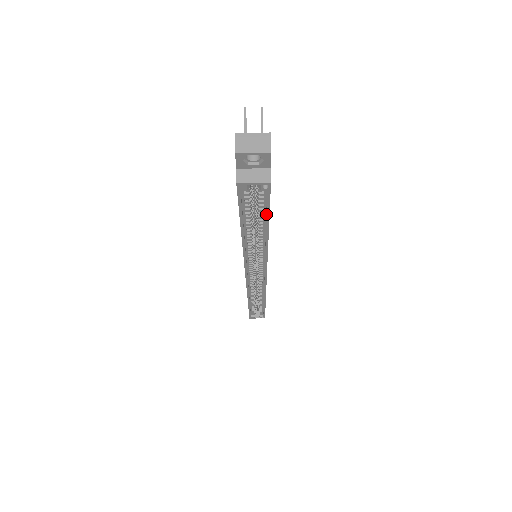
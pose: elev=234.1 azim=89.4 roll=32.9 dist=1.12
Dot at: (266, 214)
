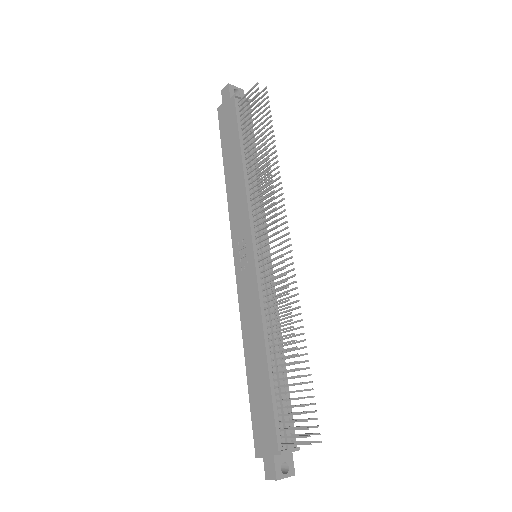
Dot at: occluded
